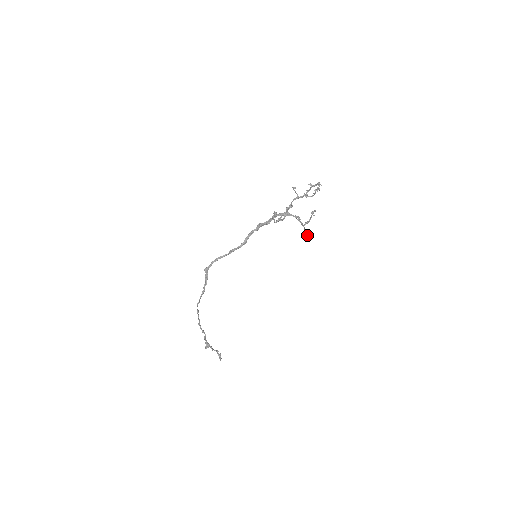
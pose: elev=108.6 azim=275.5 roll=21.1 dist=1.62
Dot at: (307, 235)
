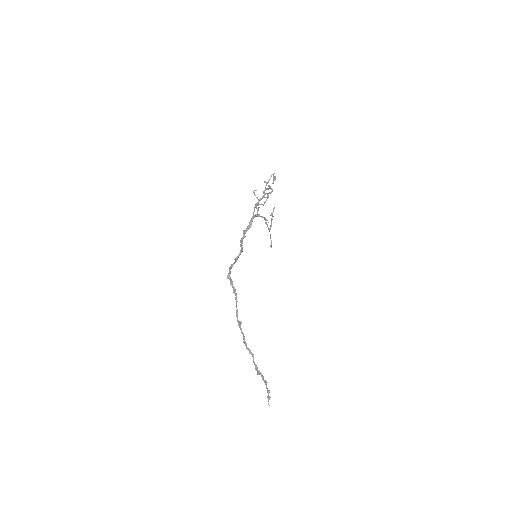
Dot at: occluded
